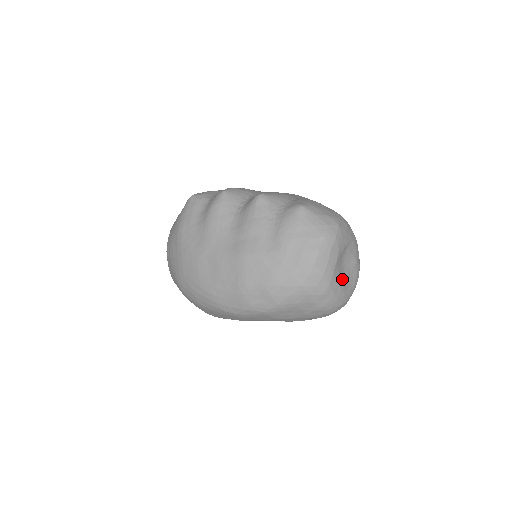
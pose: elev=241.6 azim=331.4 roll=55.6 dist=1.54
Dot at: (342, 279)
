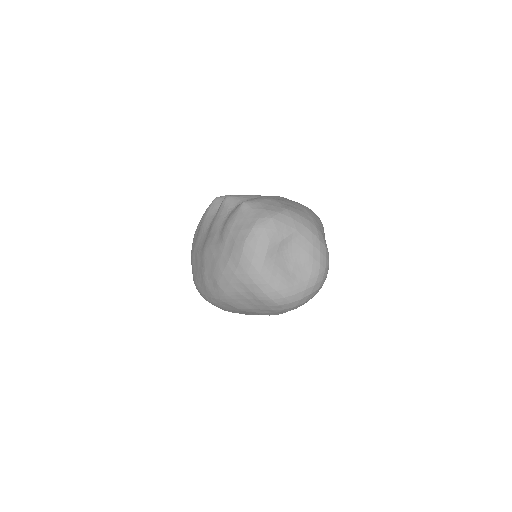
Dot at: (283, 271)
